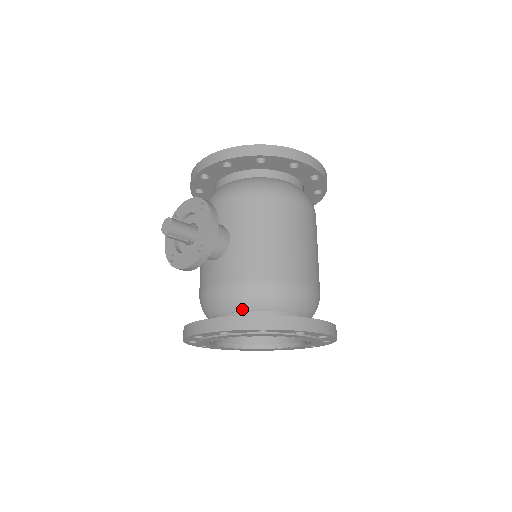
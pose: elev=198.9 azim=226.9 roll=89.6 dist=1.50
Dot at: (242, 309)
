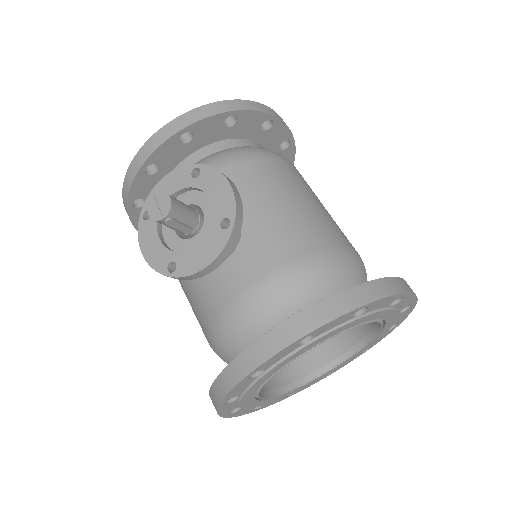
Dot at: (303, 304)
